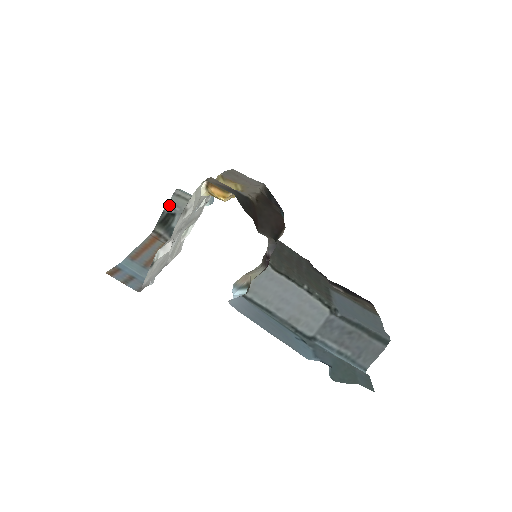
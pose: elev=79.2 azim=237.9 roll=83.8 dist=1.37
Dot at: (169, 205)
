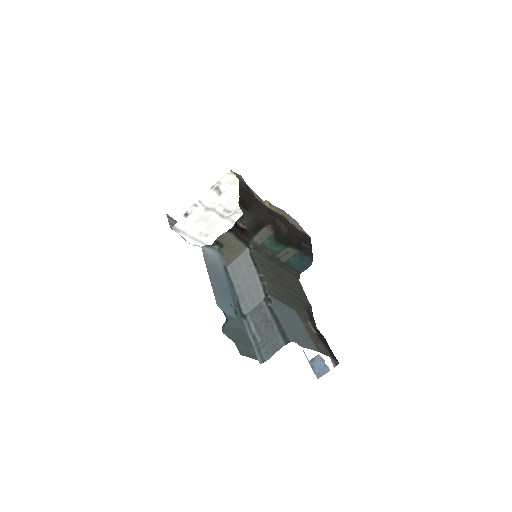
Dot at: occluded
